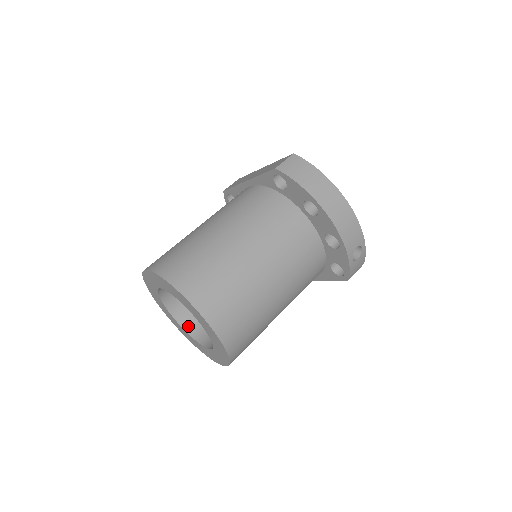
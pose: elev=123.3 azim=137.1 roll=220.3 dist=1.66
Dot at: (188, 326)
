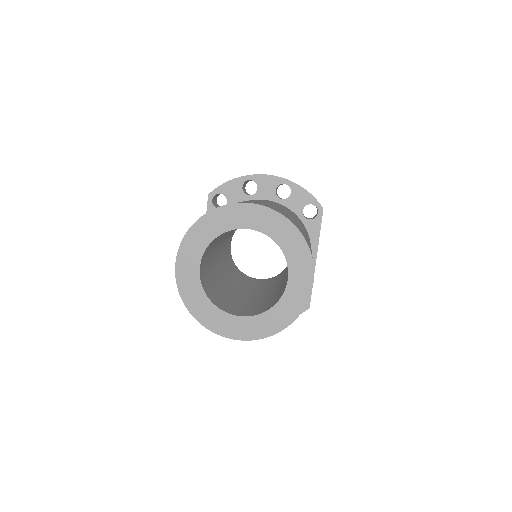
Dot at: (260, 312)
